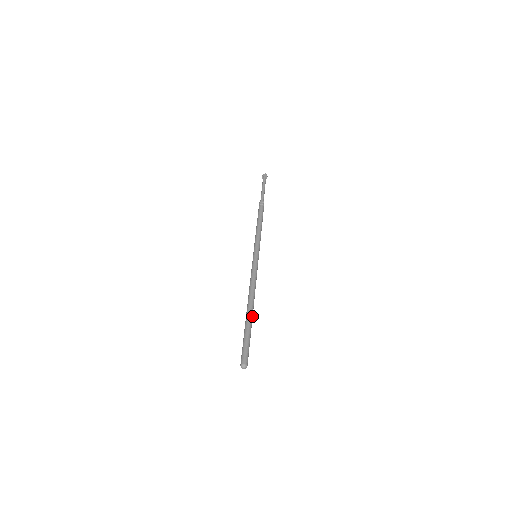
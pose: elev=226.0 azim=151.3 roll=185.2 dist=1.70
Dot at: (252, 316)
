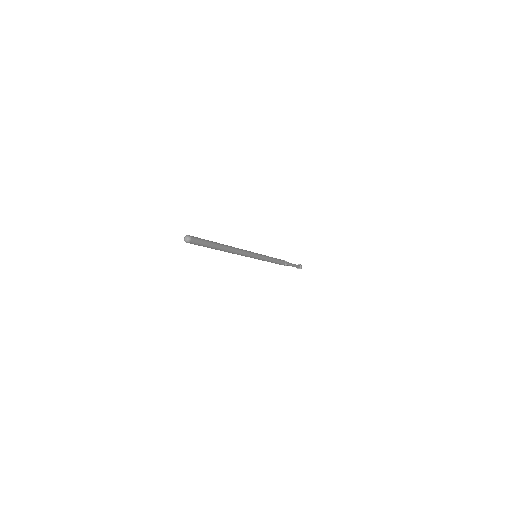
Dot at: (222, 247)
